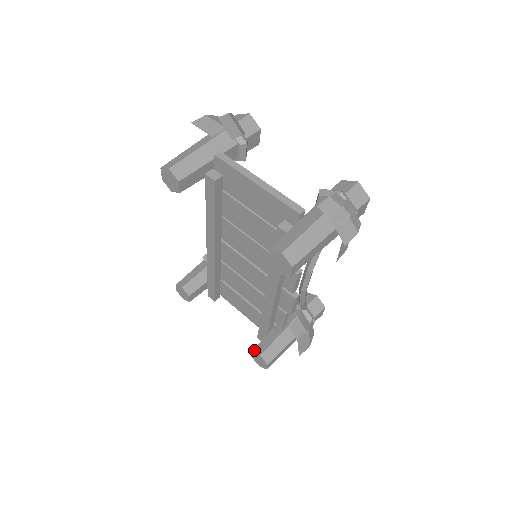
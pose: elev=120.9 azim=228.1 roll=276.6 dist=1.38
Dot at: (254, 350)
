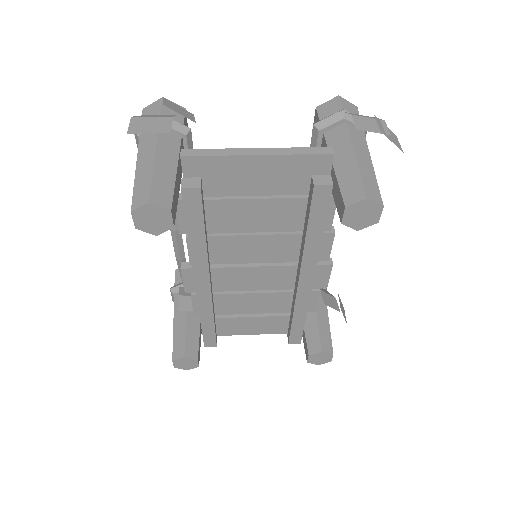
Dot at: (310, 353)
